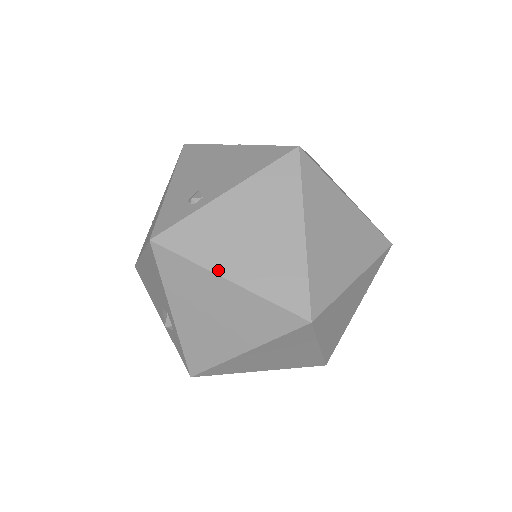
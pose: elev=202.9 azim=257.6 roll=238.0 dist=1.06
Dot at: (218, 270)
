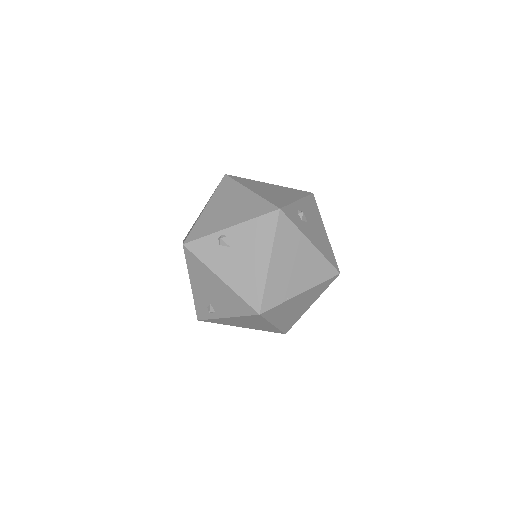
Dot at: (236, 326)
